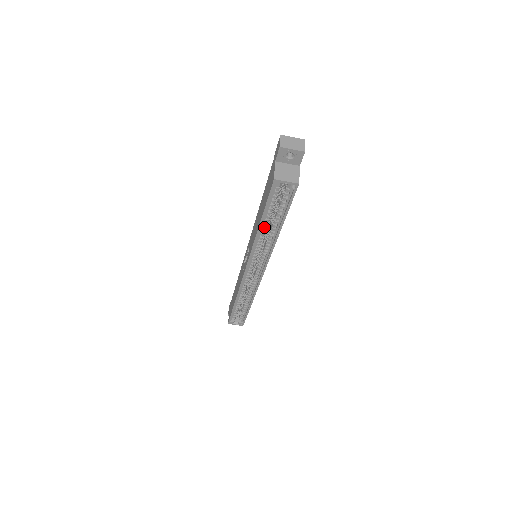
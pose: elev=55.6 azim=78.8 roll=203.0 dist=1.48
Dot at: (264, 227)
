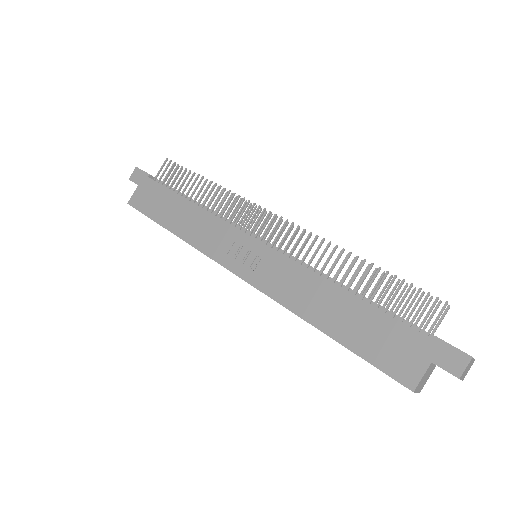
Dot at: (323, 327)
